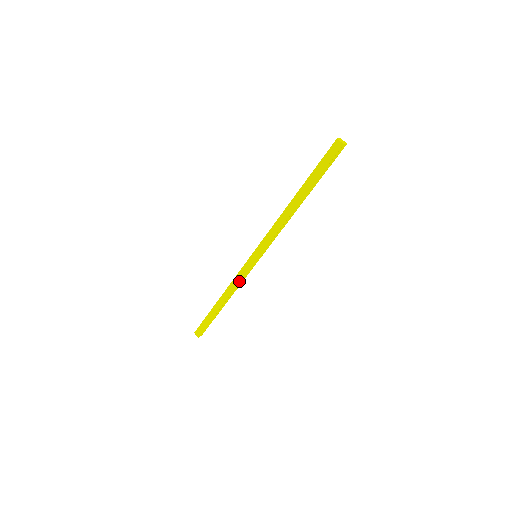
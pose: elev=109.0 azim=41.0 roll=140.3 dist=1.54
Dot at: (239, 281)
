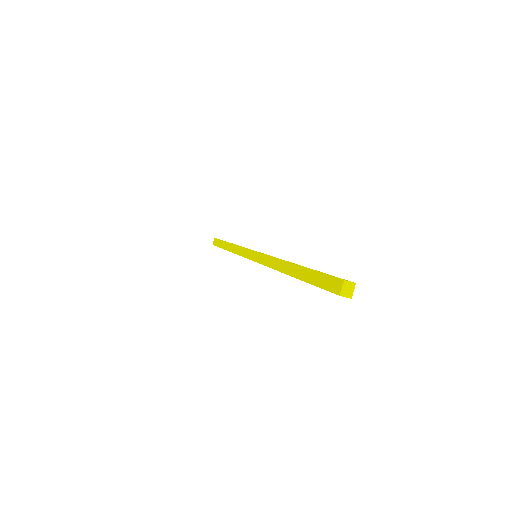
Dot at: (239, 253)
